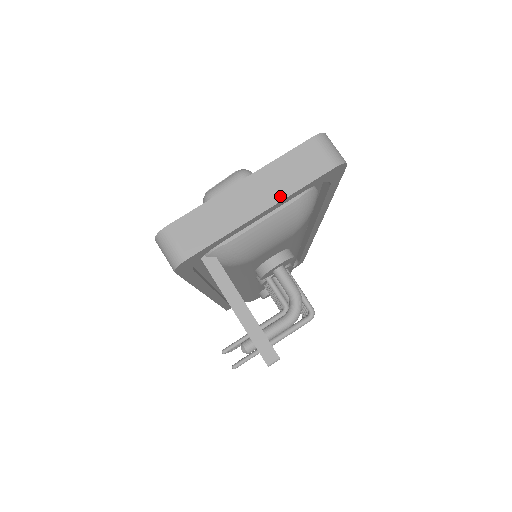
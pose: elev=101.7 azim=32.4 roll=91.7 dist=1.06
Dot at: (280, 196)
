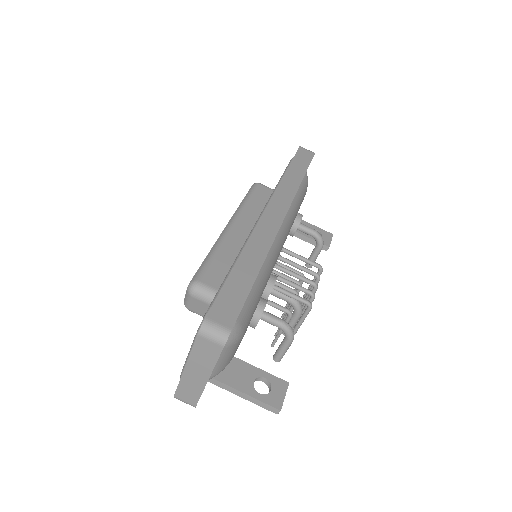
Dot at: (209, 370)
